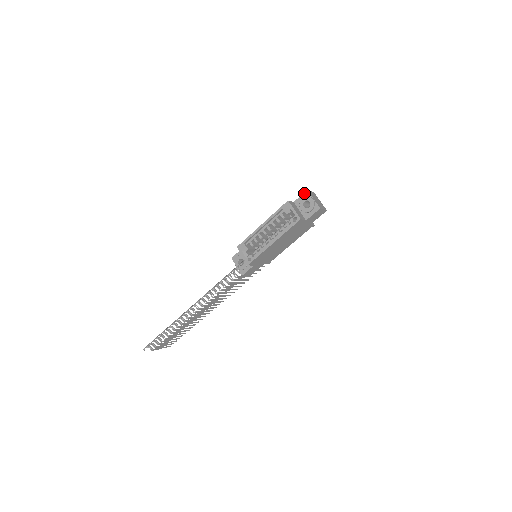
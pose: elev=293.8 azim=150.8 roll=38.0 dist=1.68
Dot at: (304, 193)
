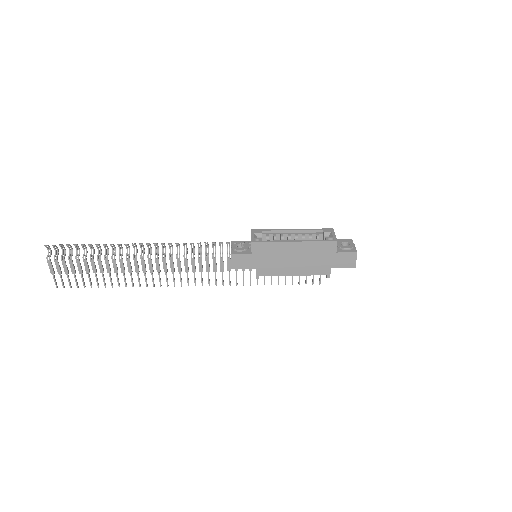
Dot at: (348, 239)
